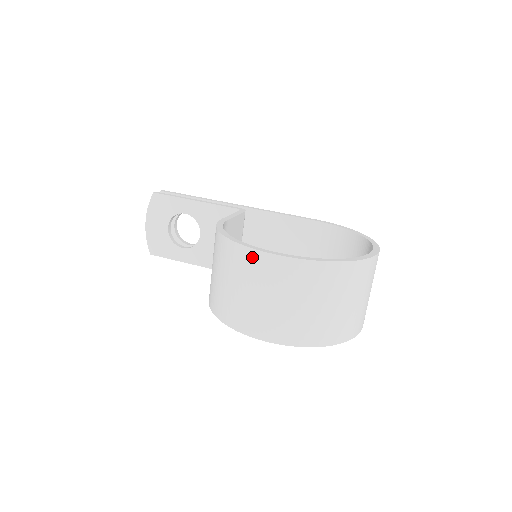
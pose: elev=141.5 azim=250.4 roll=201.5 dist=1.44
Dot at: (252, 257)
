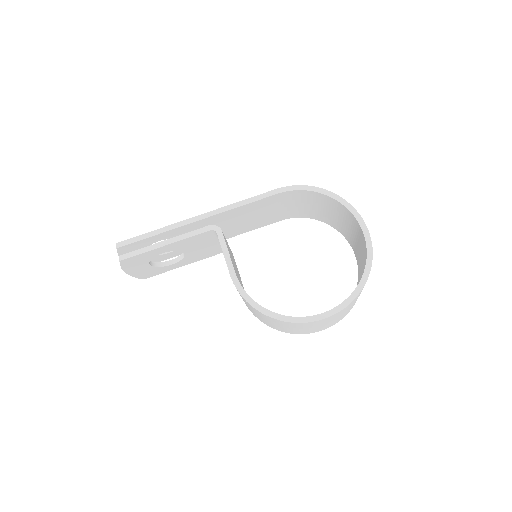
Dot at: (305, 324)
